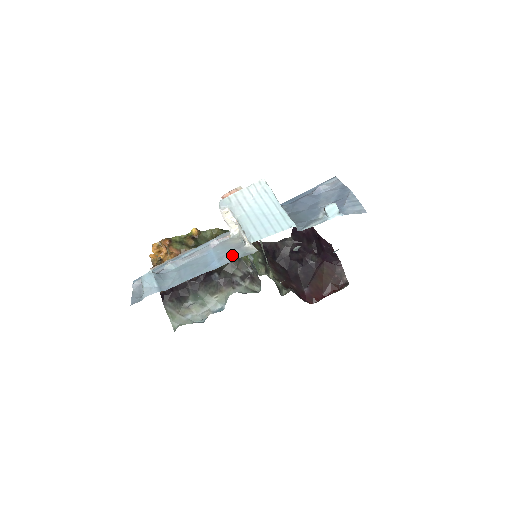
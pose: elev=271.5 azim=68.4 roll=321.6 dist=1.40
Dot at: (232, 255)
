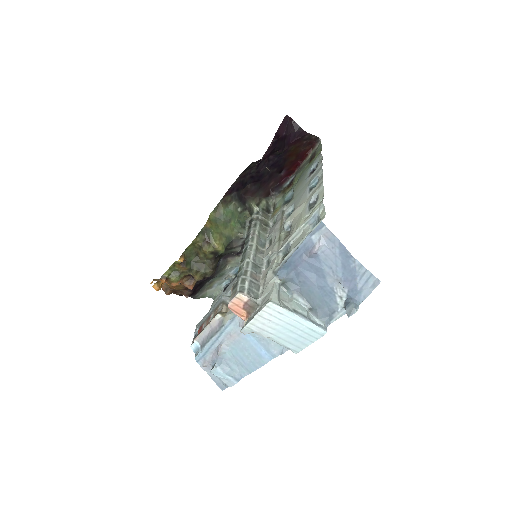
Dot at: (276, 346)
